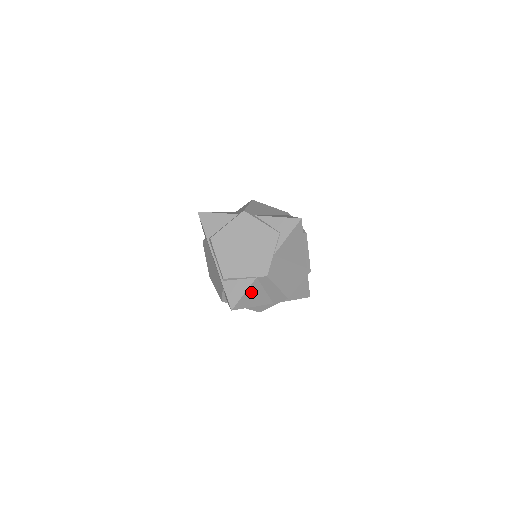
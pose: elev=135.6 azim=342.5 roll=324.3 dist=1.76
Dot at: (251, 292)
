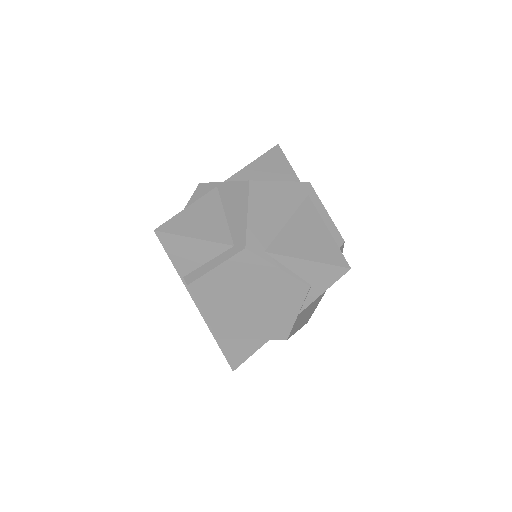
Dot at: occluded
